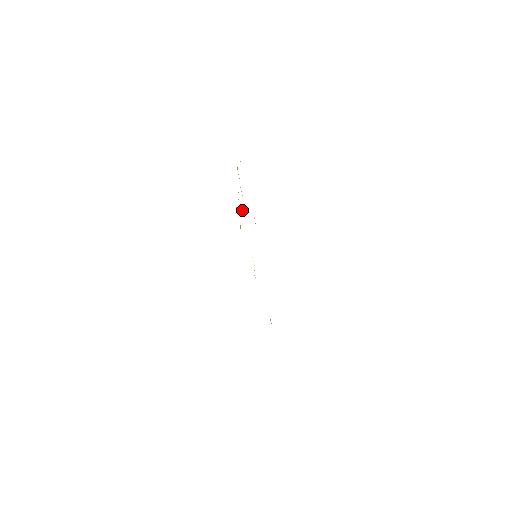
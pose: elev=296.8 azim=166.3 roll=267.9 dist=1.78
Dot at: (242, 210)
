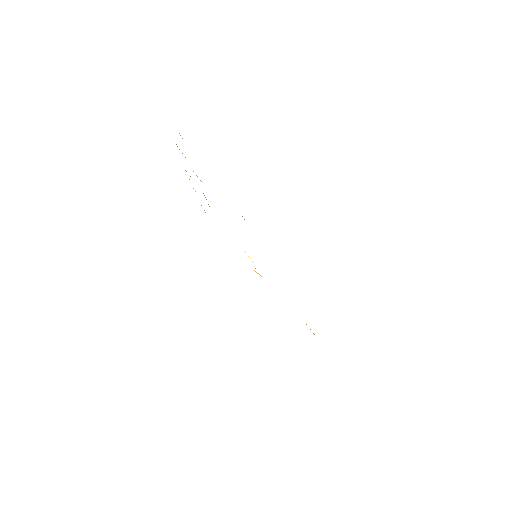
Dot at: (204, 195)
